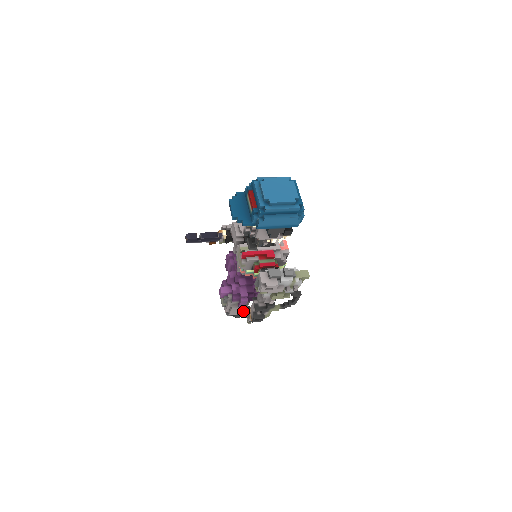
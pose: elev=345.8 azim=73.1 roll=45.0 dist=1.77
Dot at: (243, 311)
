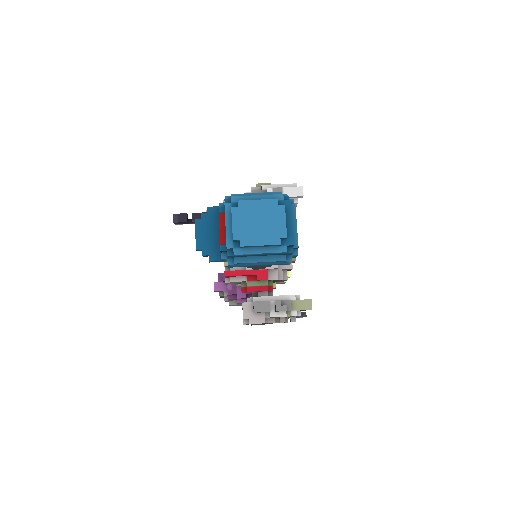
Dot at: occluded
